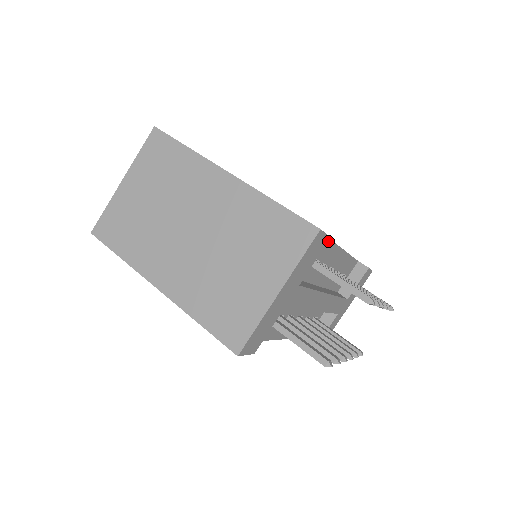
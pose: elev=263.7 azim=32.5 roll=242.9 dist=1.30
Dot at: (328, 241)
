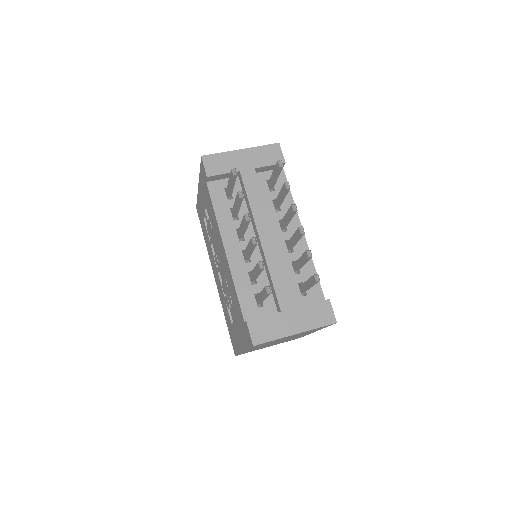
Dot at: (292, 201)
